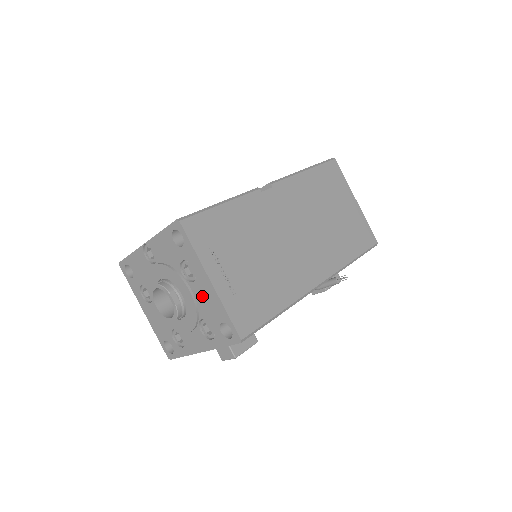
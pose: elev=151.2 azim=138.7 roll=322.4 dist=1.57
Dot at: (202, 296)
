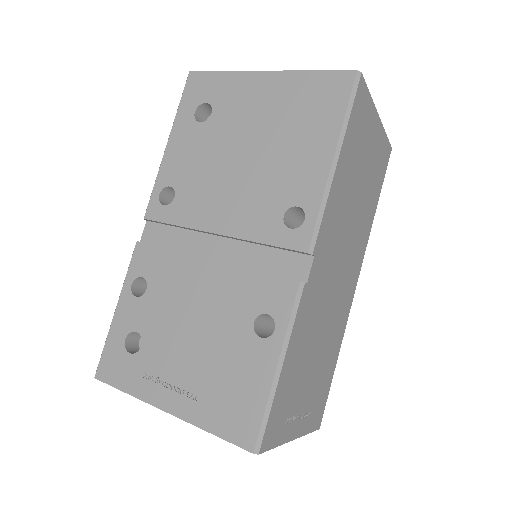
Dot at: occluded
